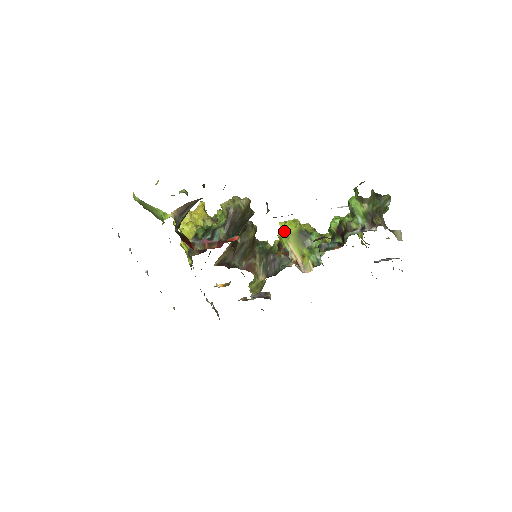
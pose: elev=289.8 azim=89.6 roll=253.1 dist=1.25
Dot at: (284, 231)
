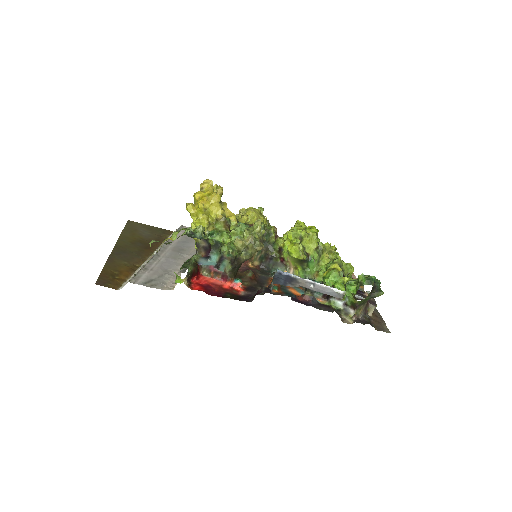
Dot at: (288, 250)
